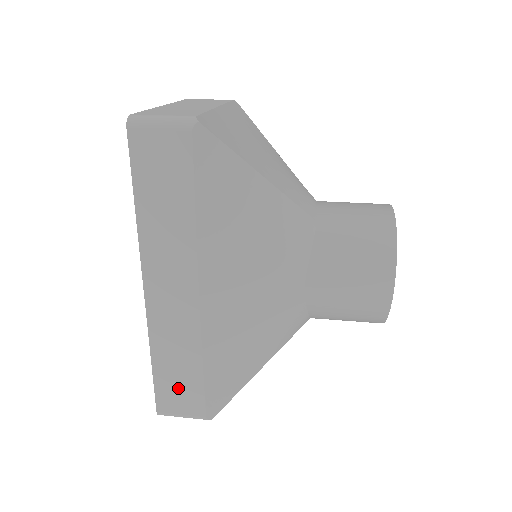
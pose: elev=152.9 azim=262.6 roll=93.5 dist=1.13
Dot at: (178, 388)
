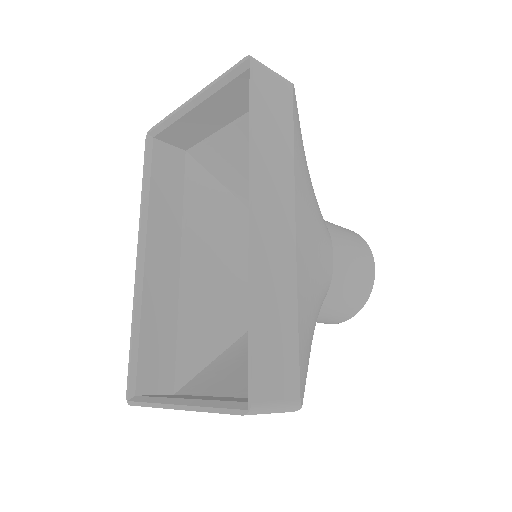
Dot at: (276, 354)
